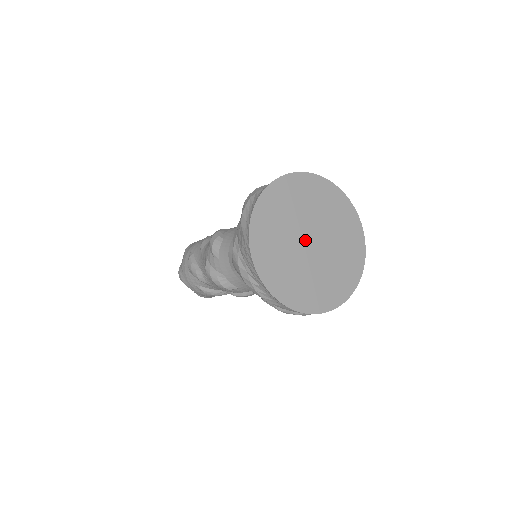
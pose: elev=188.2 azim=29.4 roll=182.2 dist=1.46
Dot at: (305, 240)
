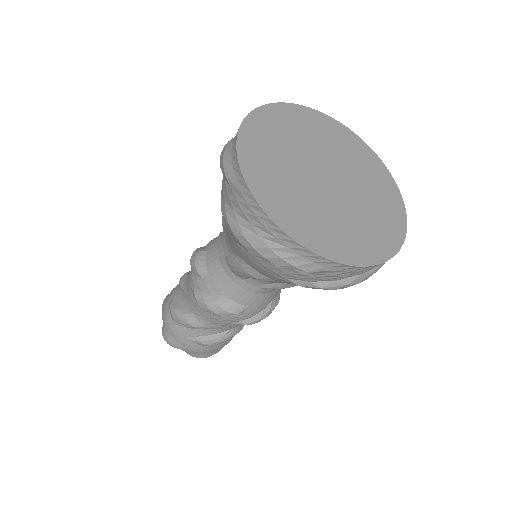
Dot at: (319, 177)
